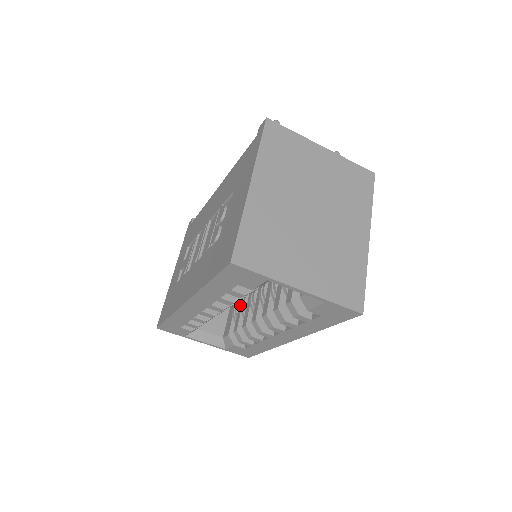
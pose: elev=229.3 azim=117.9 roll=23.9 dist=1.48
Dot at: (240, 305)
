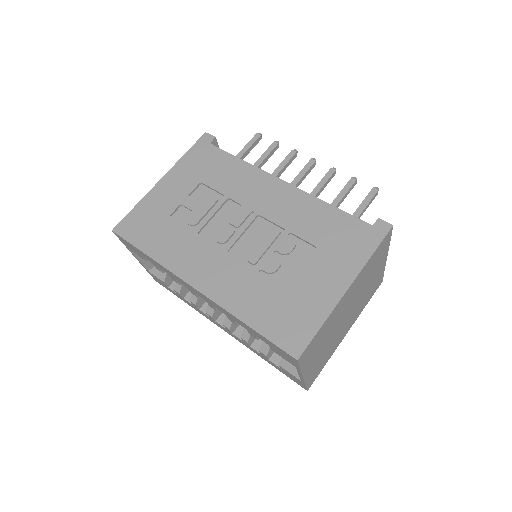
Dot at: occluded
